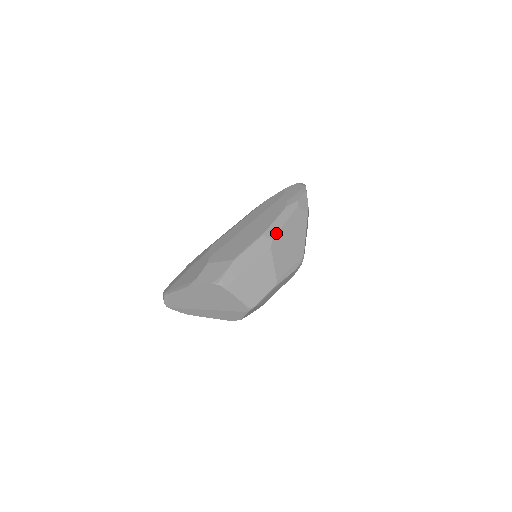
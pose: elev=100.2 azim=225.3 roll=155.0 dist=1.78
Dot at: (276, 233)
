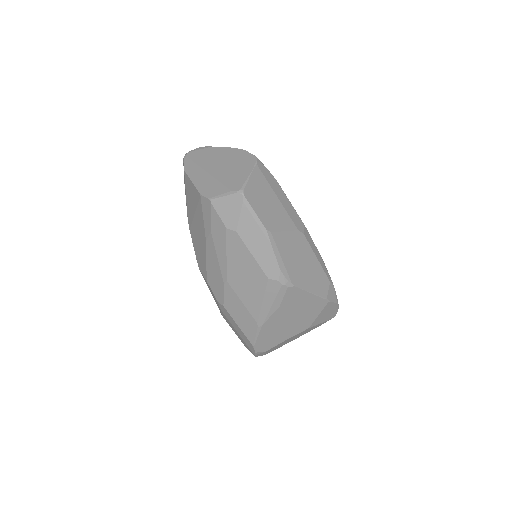
Dot at: (309, 242)
